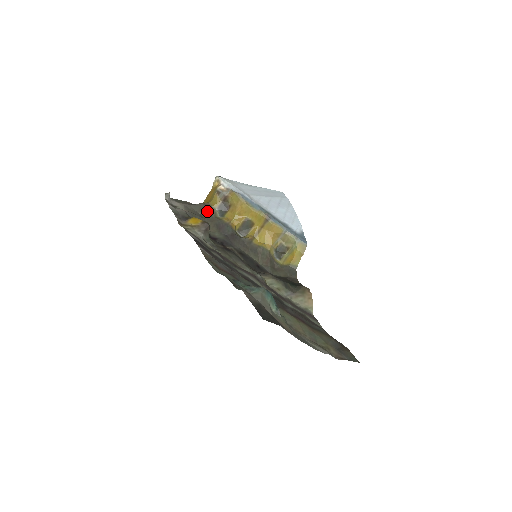
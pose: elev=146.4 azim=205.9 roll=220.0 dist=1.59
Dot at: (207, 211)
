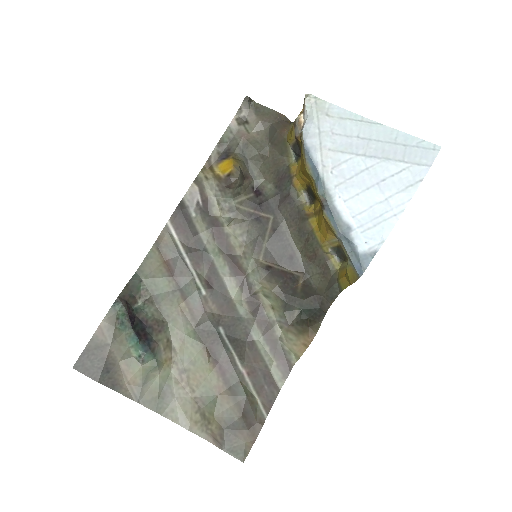
Dot at: (279, 145)
